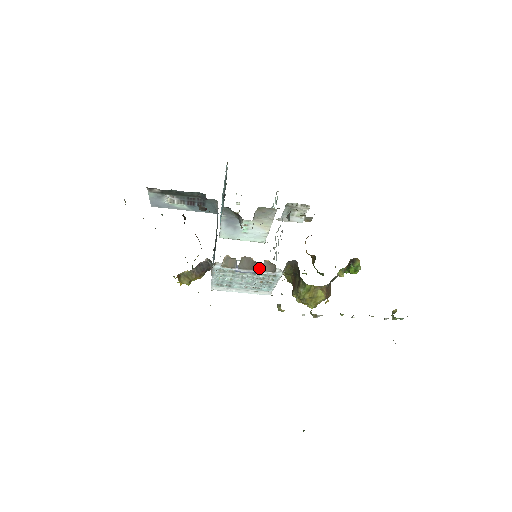
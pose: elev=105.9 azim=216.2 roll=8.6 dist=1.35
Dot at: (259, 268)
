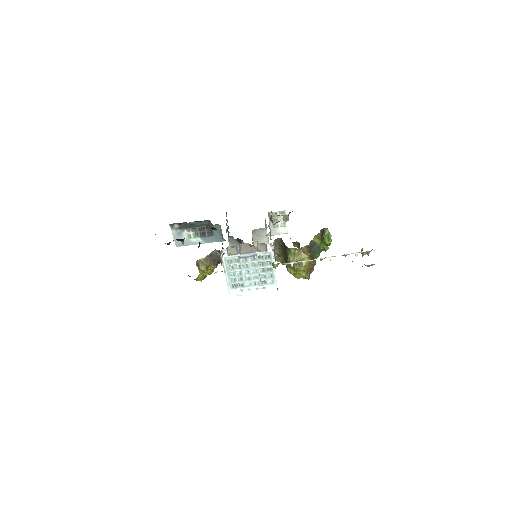
Dot at: (255, 249)
